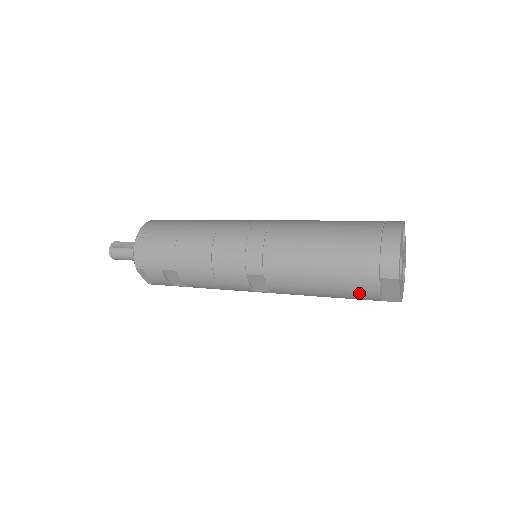
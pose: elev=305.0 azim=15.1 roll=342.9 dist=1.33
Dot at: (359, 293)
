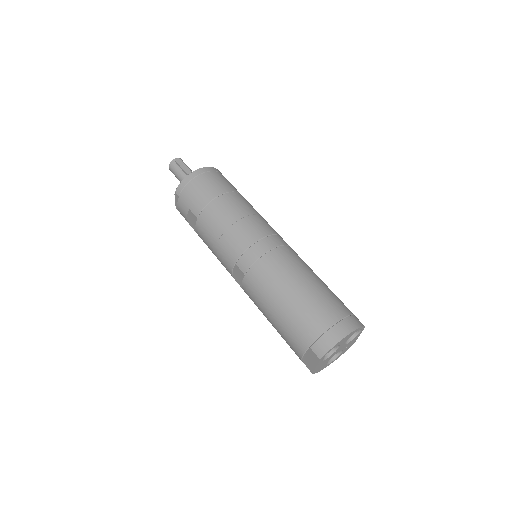
Dot at: (291, 343)
